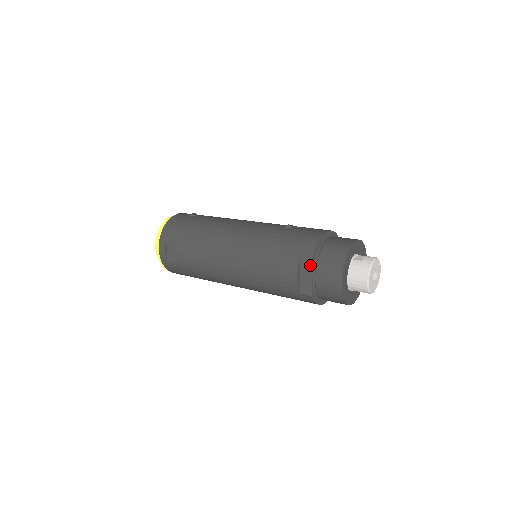
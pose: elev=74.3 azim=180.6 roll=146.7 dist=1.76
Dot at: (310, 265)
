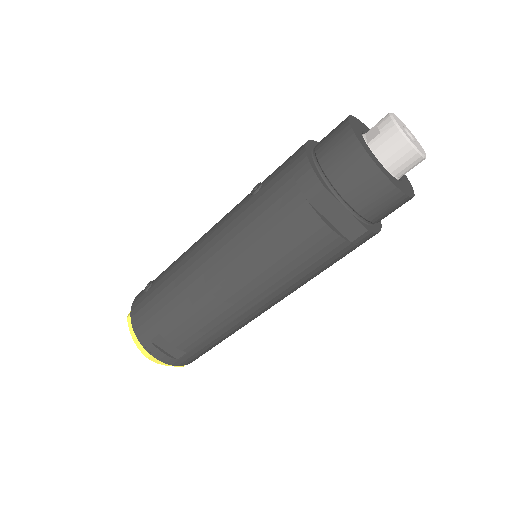
Dot at: (331, 201)
